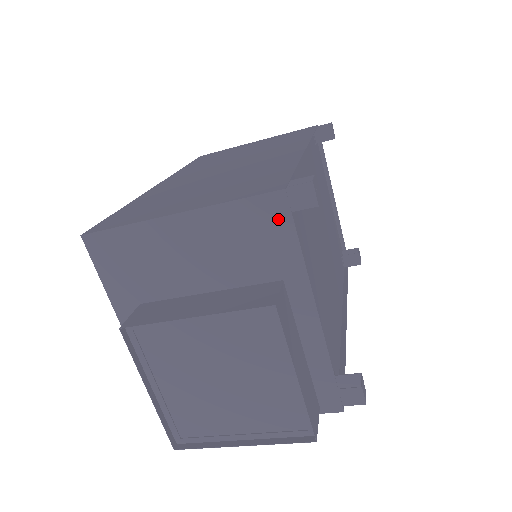
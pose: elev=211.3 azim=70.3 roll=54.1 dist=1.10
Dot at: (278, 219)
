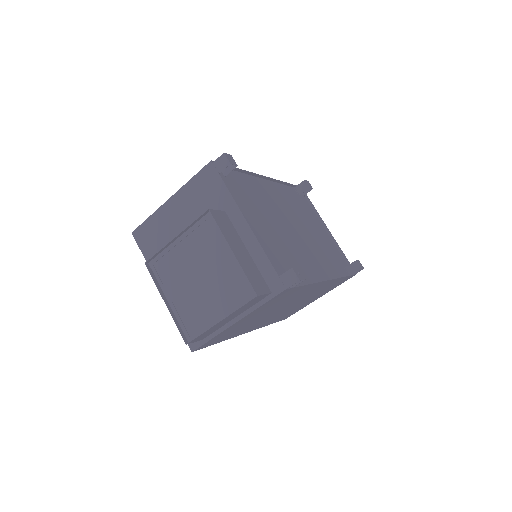
Dot at: (213, 178)
